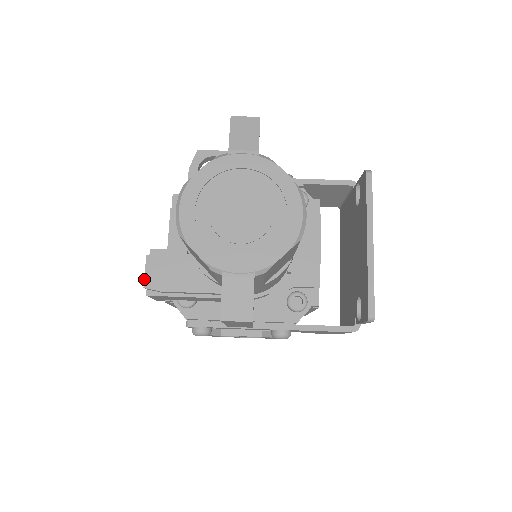
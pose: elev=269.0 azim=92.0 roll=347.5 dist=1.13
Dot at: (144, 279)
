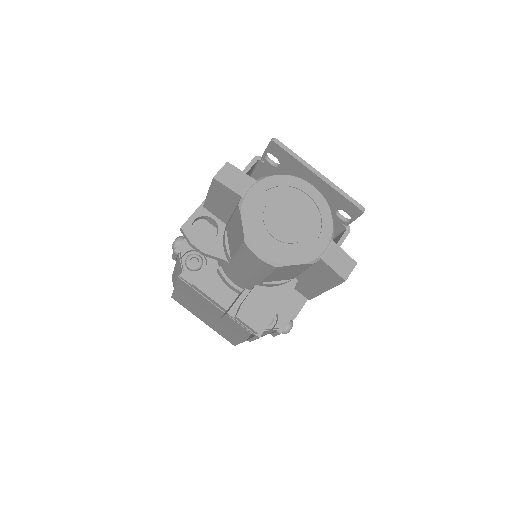
Dot at: (252, 329)
